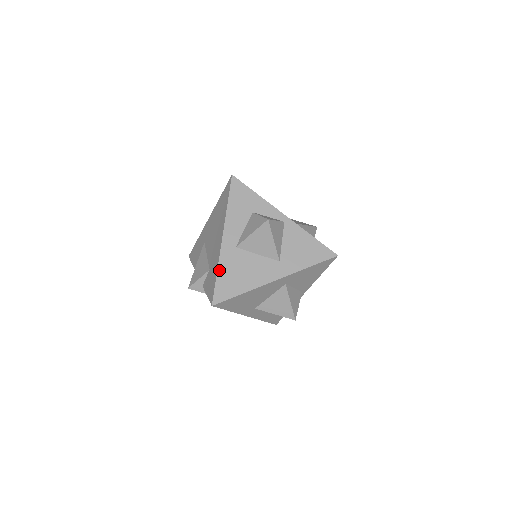
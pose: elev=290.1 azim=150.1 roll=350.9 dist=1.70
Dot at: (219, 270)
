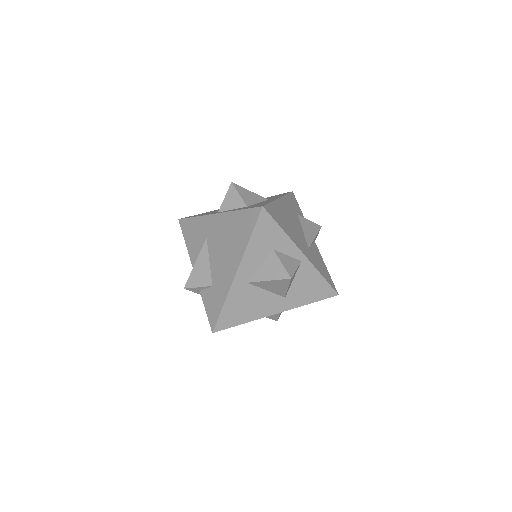
Dot at: (226, 303)
